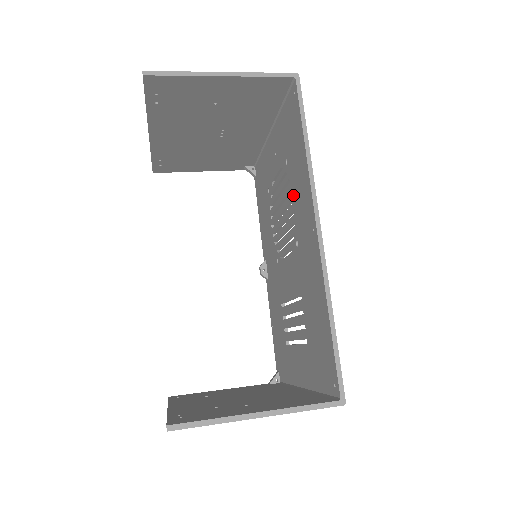
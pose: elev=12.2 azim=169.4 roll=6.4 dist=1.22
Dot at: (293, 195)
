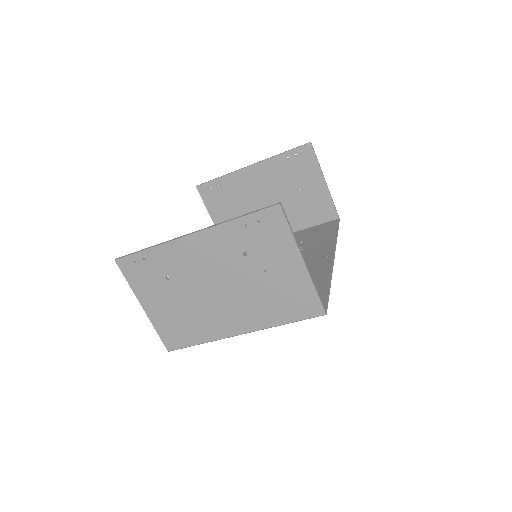
Dot at: (303, 250)
